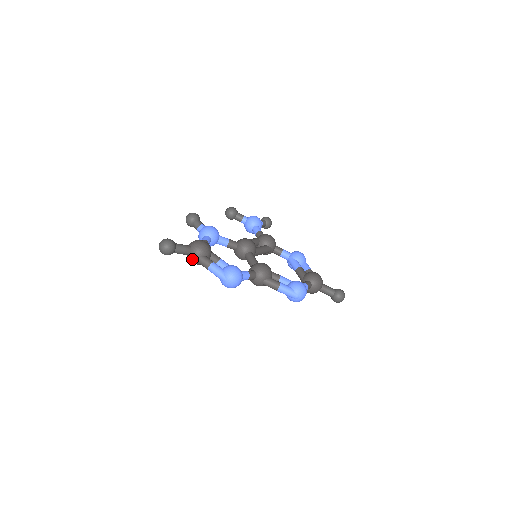
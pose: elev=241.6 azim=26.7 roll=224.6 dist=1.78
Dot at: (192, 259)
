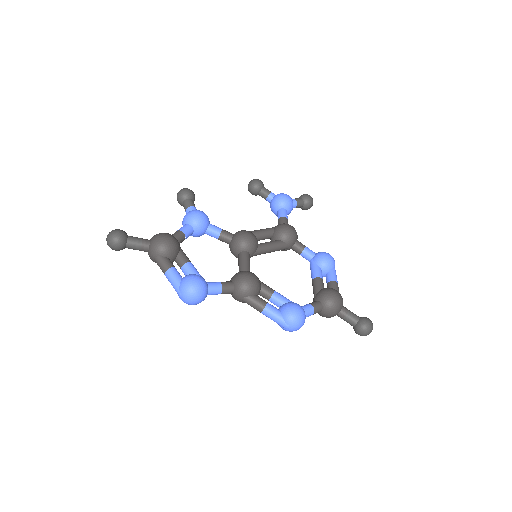
Dot at: (150, 258)
